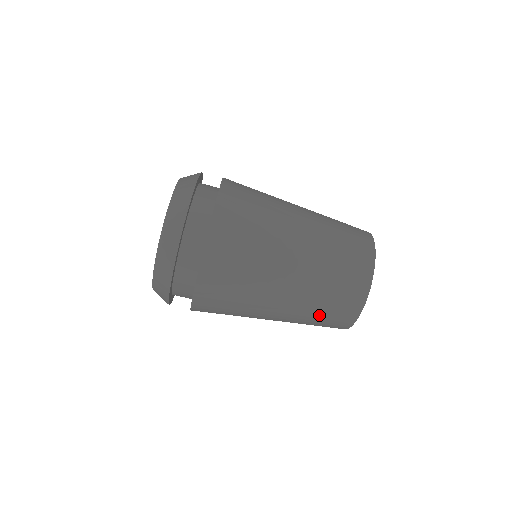
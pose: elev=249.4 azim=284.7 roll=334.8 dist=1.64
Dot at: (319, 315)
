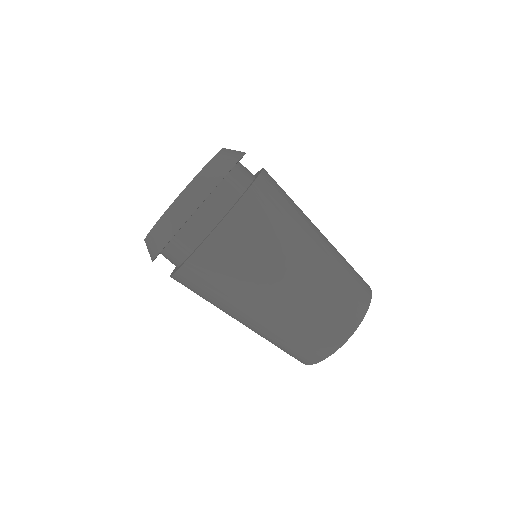
Dot at: (322, 311)
